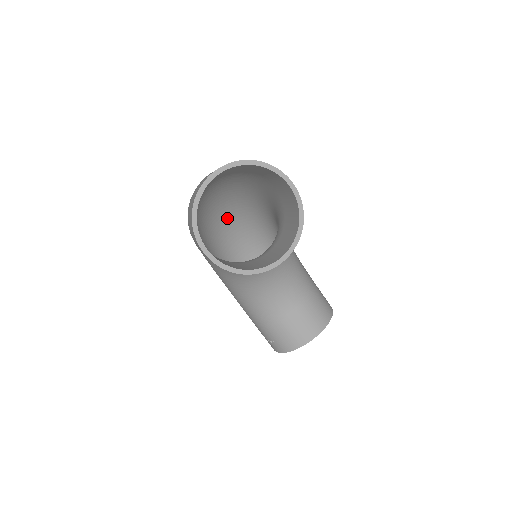
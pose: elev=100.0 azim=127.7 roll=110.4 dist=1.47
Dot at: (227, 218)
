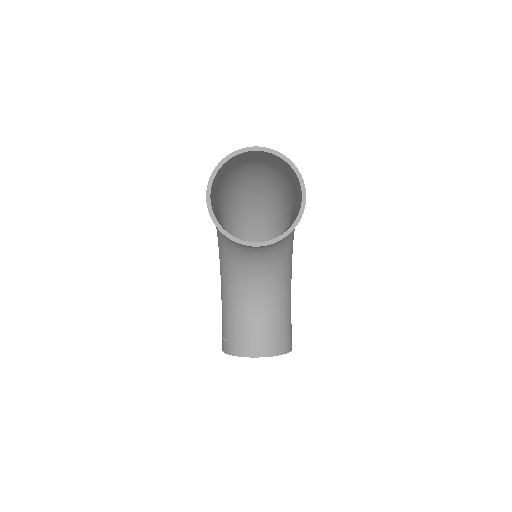
Dot at: (258, 219)
